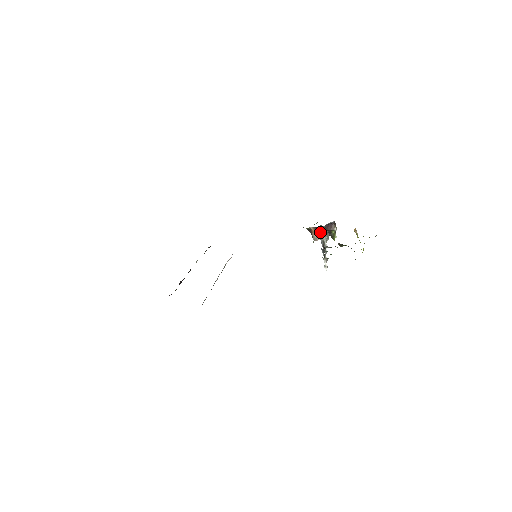
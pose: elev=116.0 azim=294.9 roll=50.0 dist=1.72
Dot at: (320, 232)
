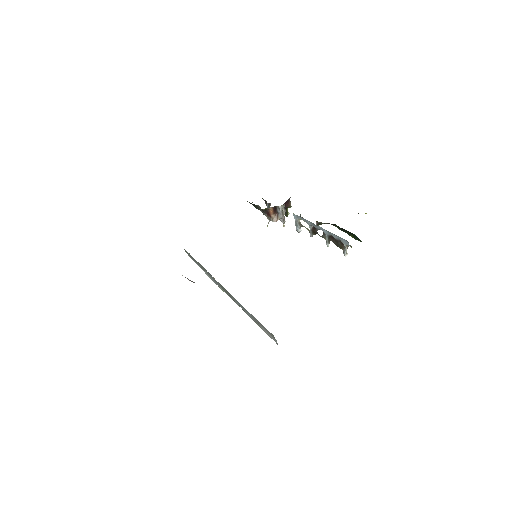
Dot at: (281, 211)
